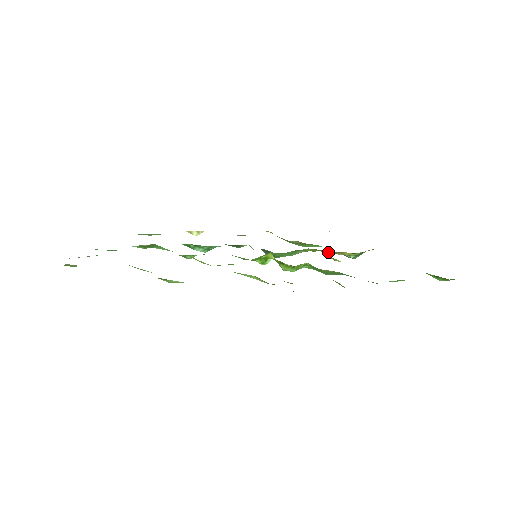
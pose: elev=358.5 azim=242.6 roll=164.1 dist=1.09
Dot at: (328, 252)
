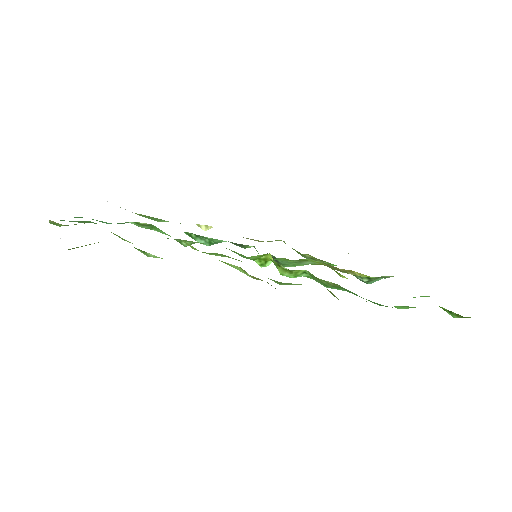
Dot at: (337, 269)
